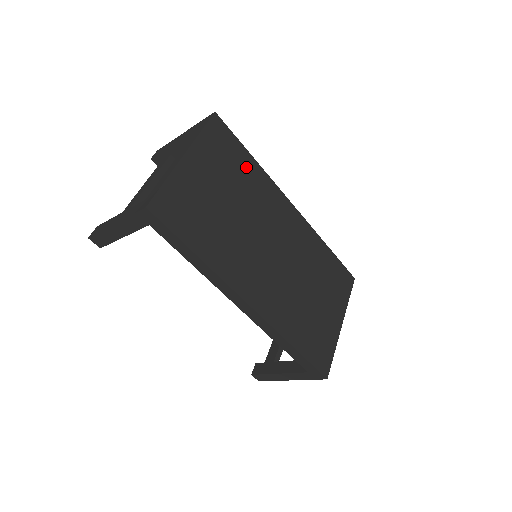
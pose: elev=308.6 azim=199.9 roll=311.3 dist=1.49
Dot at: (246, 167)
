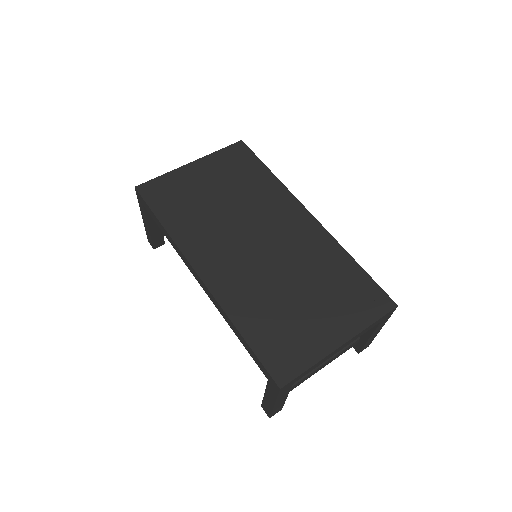
Dot at: (257, 177)
